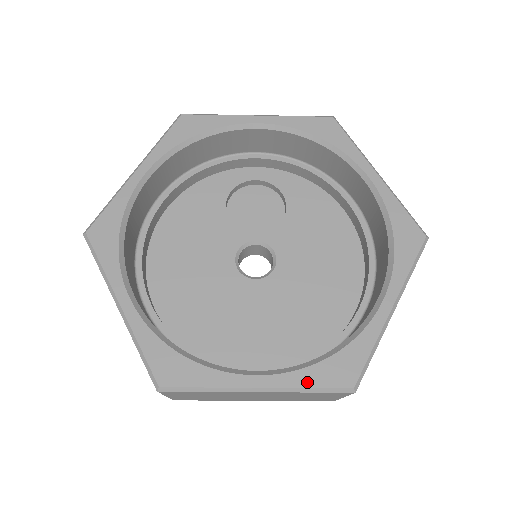
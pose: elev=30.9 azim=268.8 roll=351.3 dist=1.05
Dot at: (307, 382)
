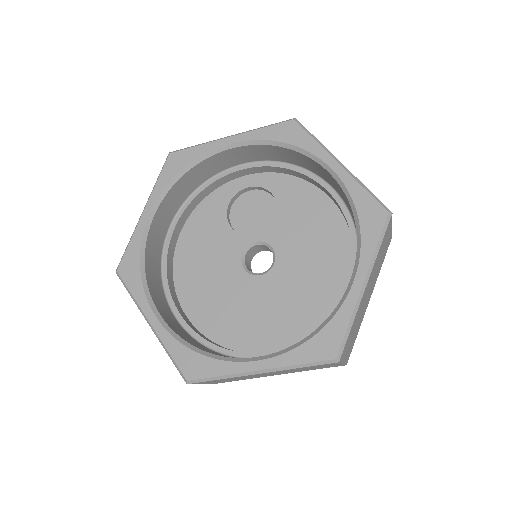
Dot at: (297, 360)
